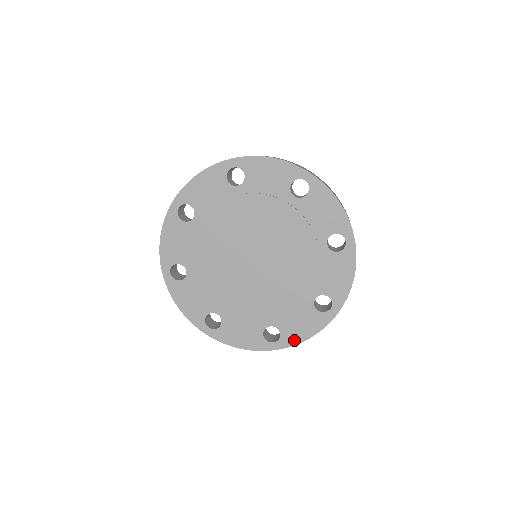
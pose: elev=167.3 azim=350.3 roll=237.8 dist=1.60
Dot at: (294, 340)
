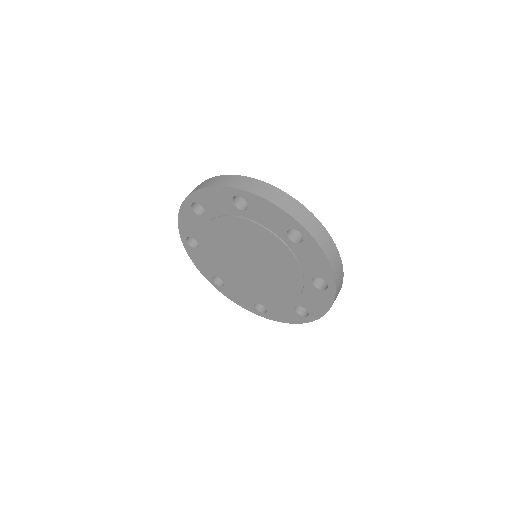
Dot at: (227, 295)
